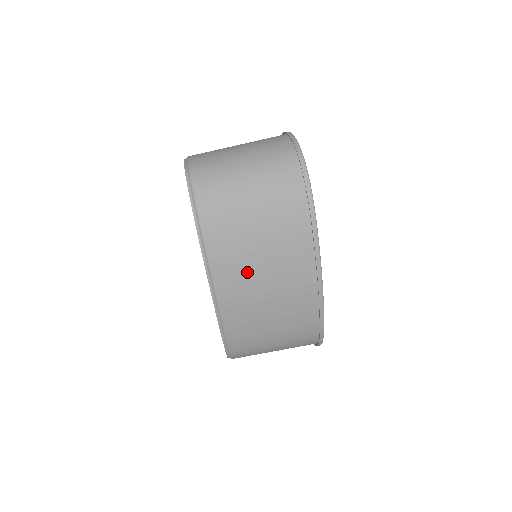
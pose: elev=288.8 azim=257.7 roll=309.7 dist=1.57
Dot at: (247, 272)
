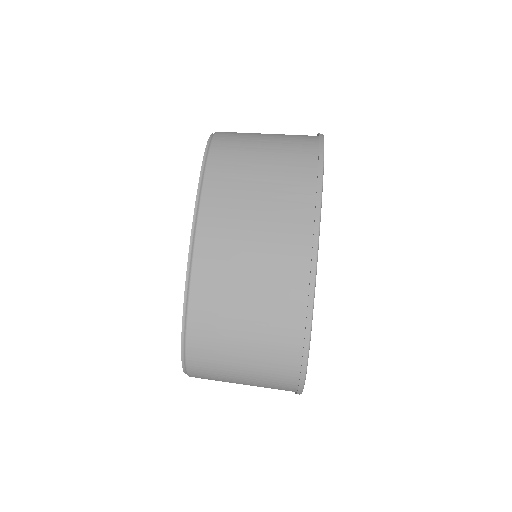
Dot at: (237, 210)
